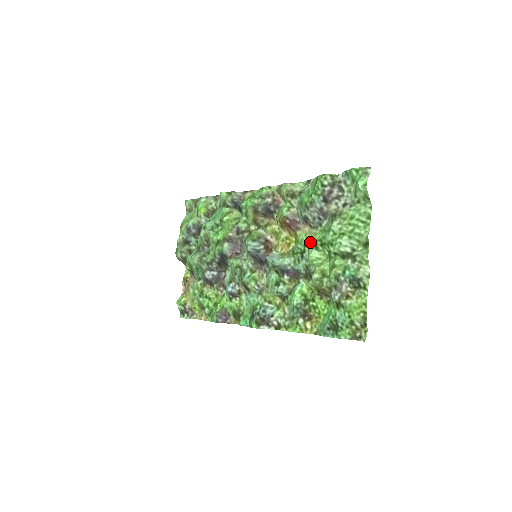
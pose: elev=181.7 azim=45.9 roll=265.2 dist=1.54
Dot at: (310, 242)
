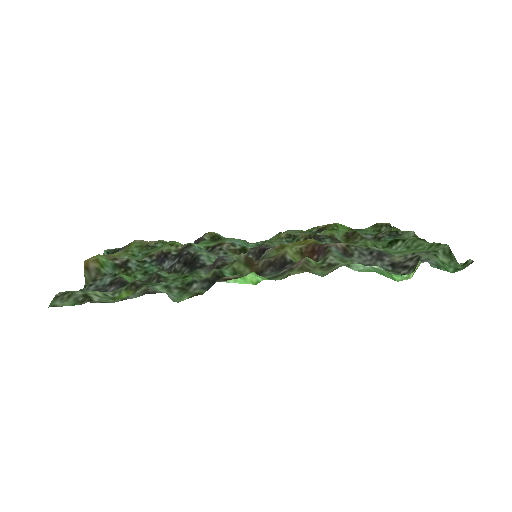
Dot at: occluded
